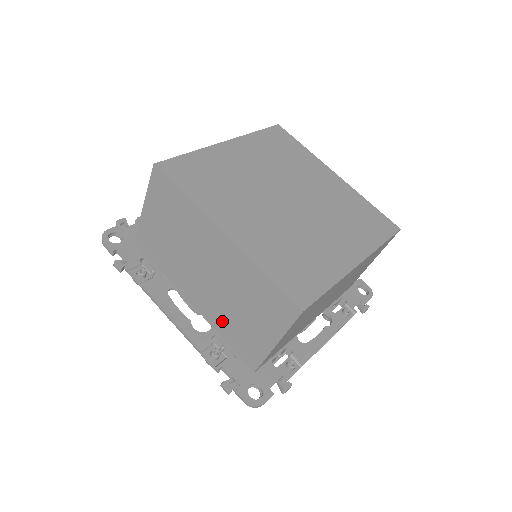
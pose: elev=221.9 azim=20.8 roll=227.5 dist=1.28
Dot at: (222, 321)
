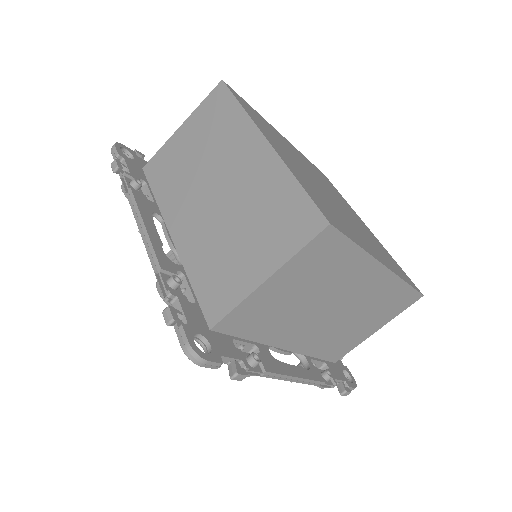
Dot at: (202, 255)
